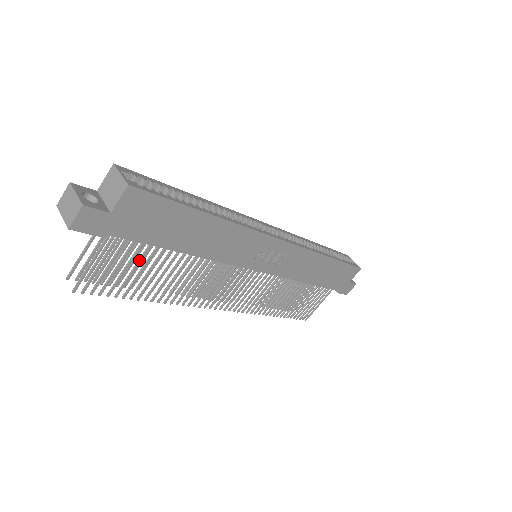
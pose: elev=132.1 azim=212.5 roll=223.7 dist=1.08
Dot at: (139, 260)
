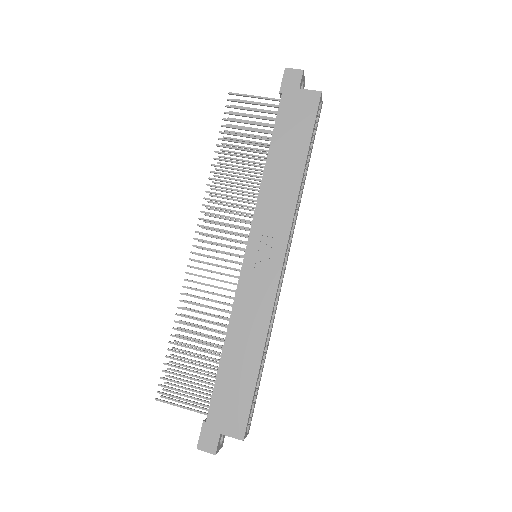
Dot at: (257, 130)
